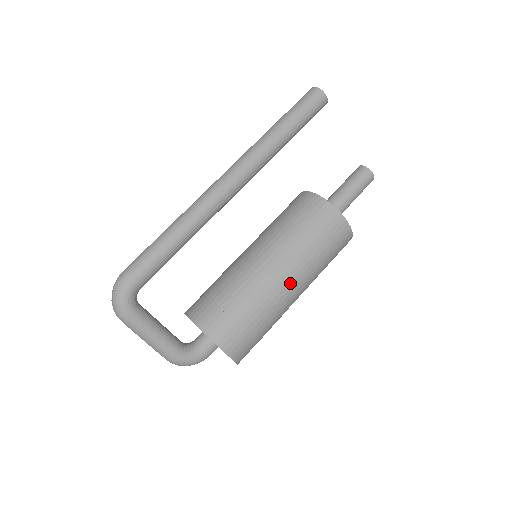
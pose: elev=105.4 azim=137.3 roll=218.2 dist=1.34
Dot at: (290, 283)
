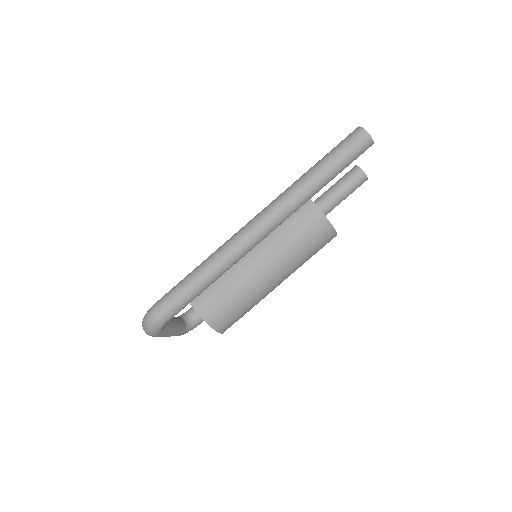
Dot at: (280, 283)
